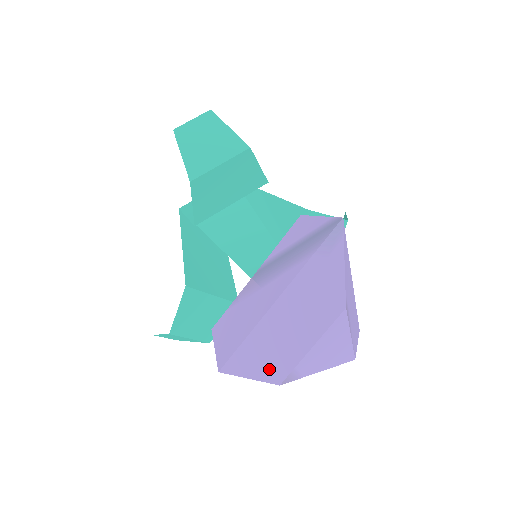
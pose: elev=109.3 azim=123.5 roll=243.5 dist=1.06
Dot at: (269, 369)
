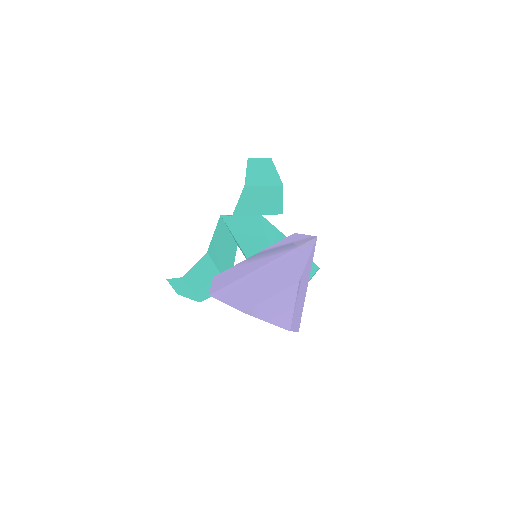
Dot at: (241, 302)
